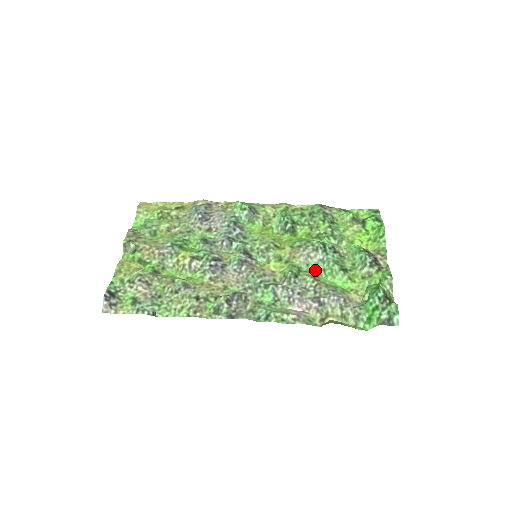
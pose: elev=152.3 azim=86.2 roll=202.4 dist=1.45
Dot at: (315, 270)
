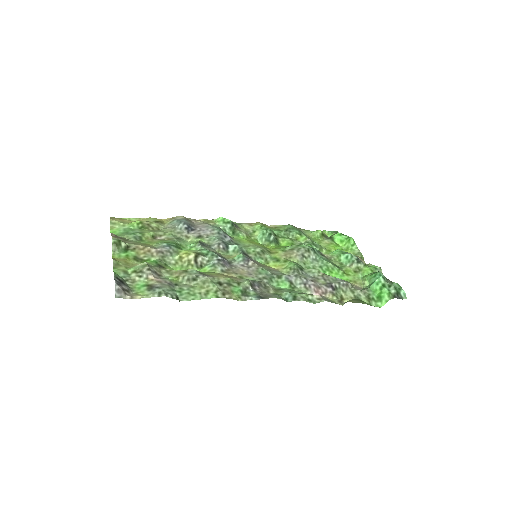
Dot at: (312, 267)
